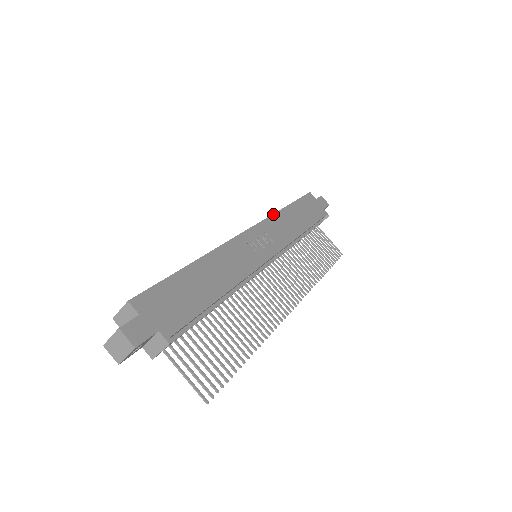
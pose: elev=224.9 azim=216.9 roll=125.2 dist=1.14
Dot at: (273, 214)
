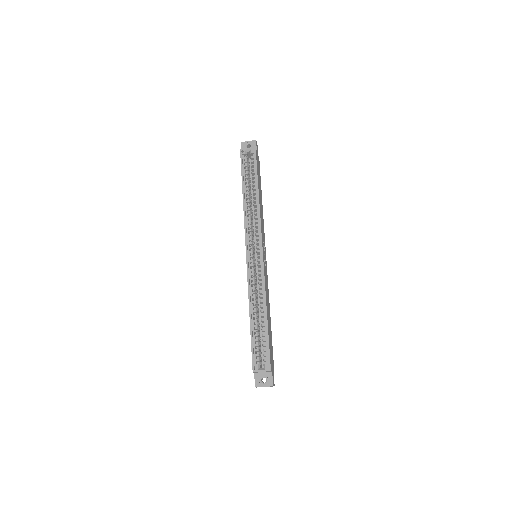
Dot at: (260, 213)
